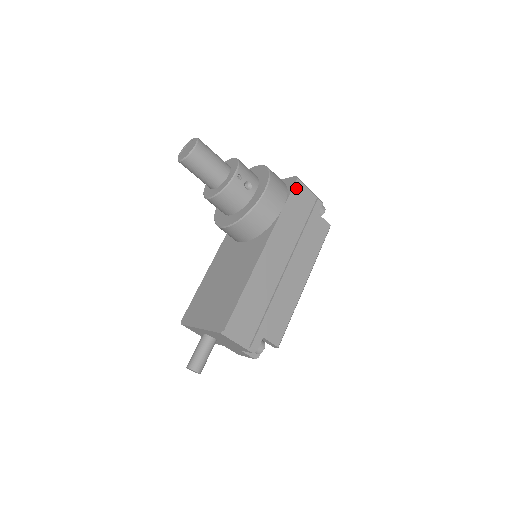
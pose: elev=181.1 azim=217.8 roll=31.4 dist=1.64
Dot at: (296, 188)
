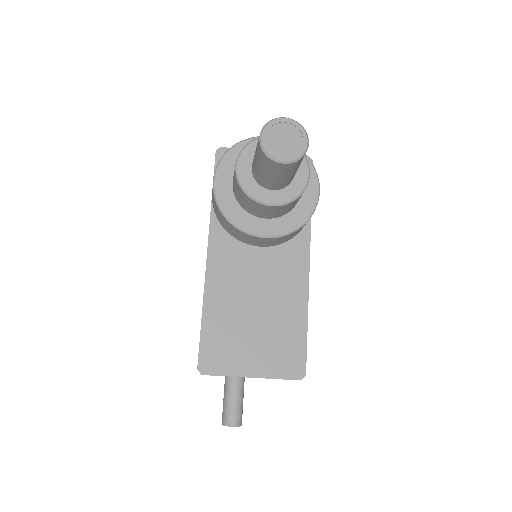
Dot at: occluded
